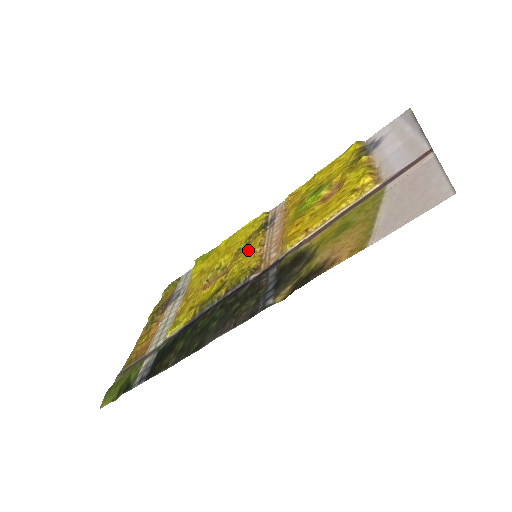
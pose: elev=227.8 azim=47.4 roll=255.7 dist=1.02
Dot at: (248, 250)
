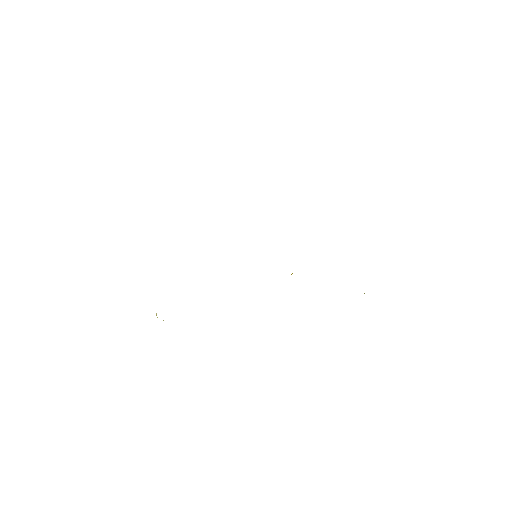
Dot at: occluded
